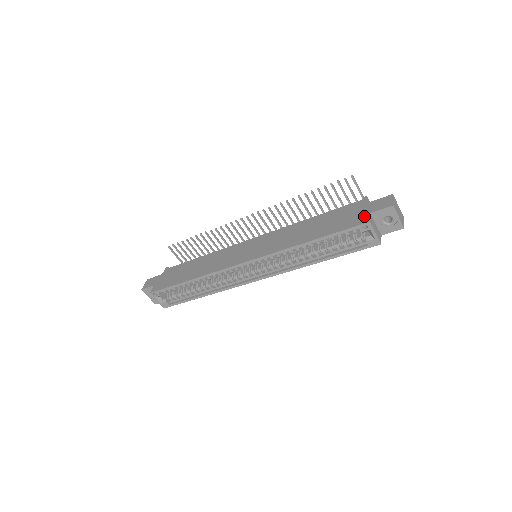
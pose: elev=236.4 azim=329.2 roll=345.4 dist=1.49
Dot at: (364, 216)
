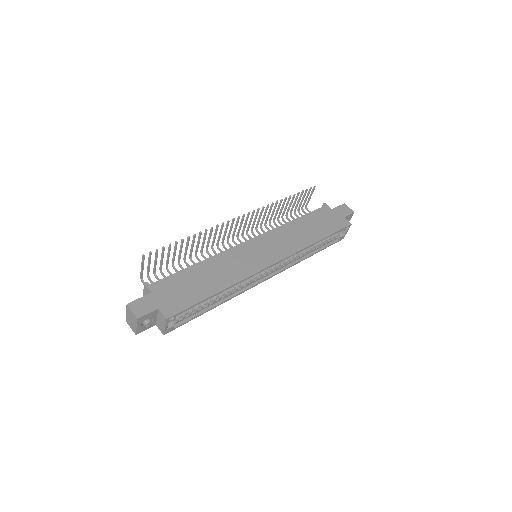
Dot at: (343, 219)
